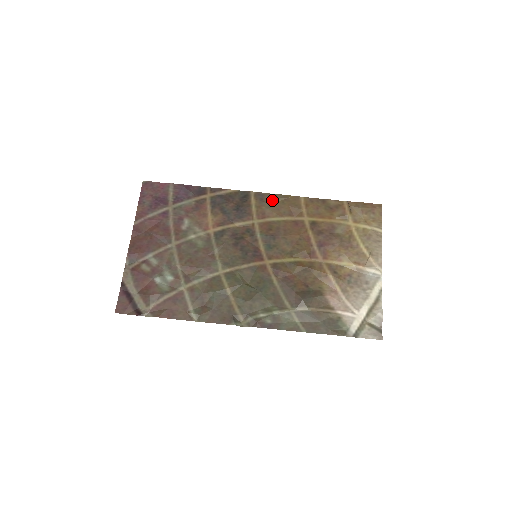
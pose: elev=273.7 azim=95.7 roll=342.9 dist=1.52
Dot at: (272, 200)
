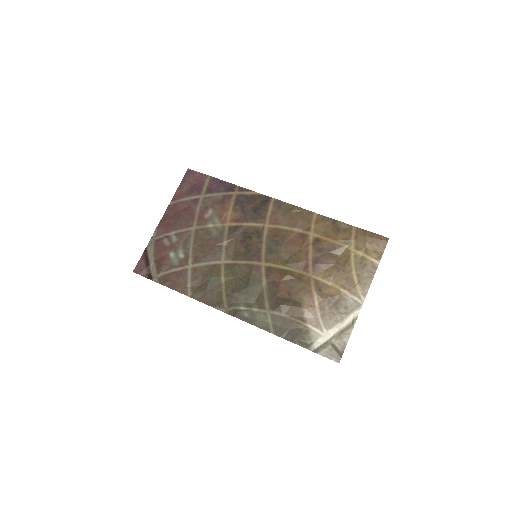
Dot at: (288, 210)
